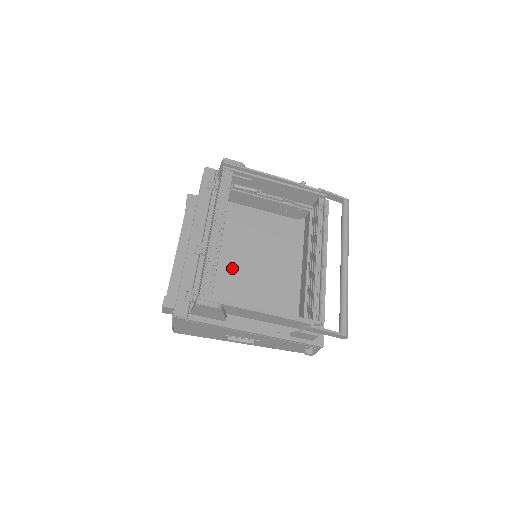
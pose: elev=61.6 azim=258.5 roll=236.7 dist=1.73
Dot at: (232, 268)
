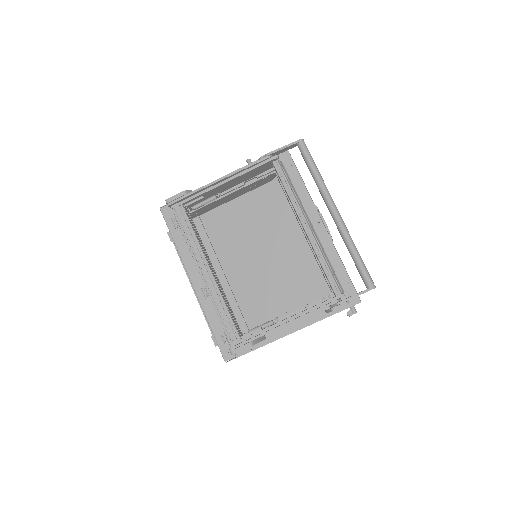
Dot at: (247, 269)
